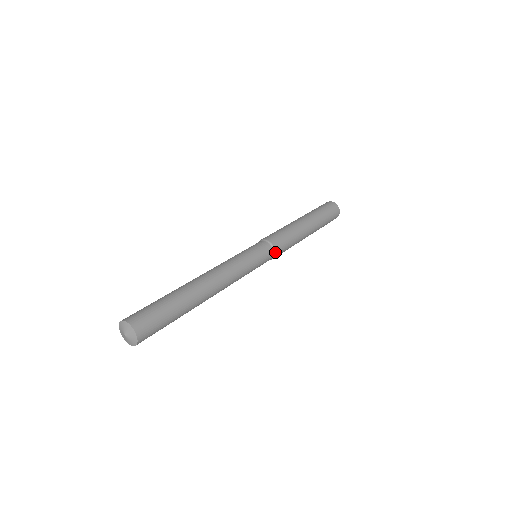
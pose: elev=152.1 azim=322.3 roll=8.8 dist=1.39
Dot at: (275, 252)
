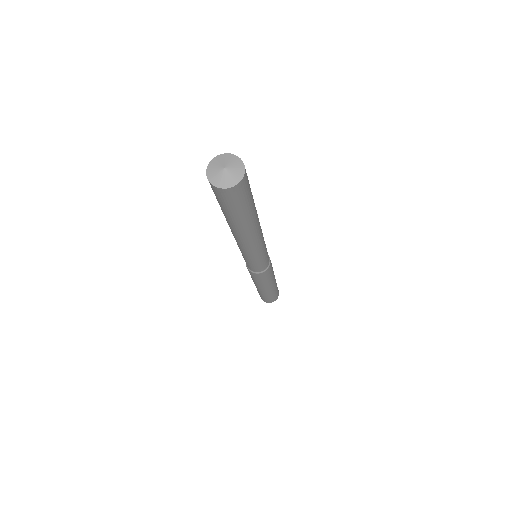
Dot at: occluded
